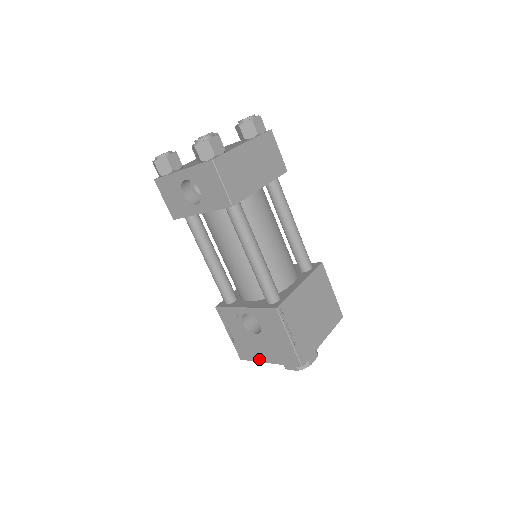
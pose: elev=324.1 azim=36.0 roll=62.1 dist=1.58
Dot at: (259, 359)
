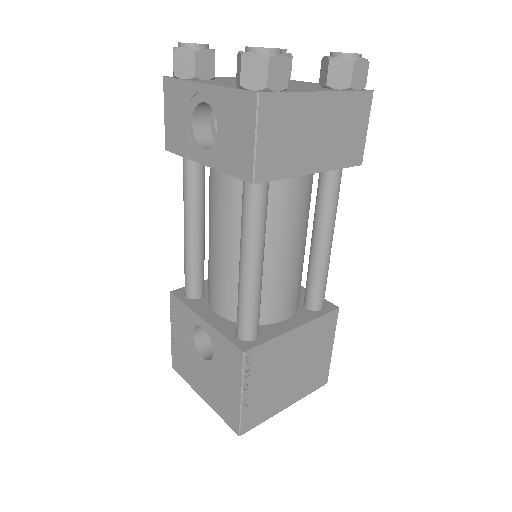
Dot at: (193, 385)
